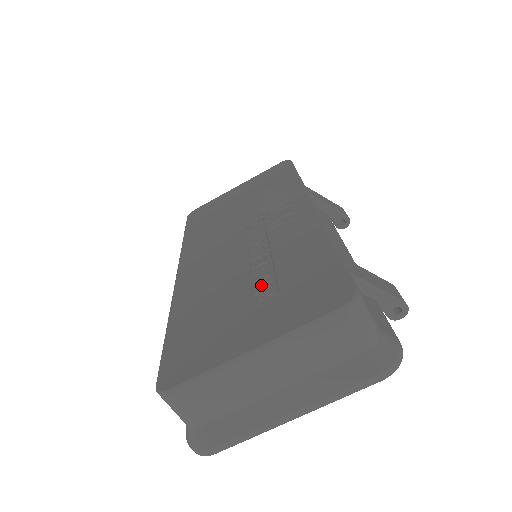
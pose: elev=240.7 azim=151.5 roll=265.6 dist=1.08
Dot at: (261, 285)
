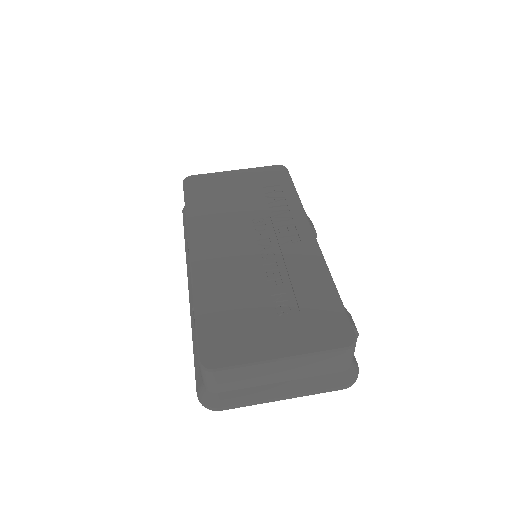
Dot at: (279, 301)
